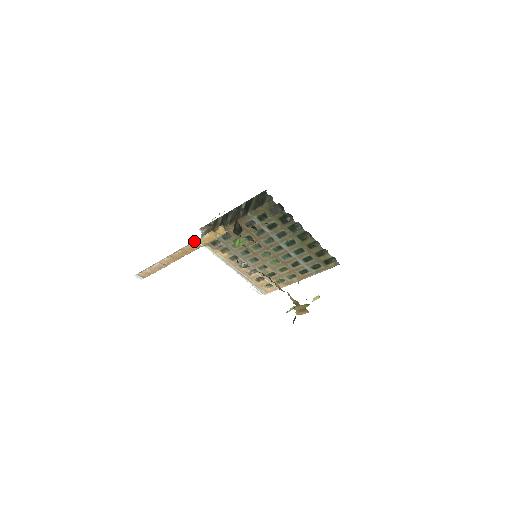
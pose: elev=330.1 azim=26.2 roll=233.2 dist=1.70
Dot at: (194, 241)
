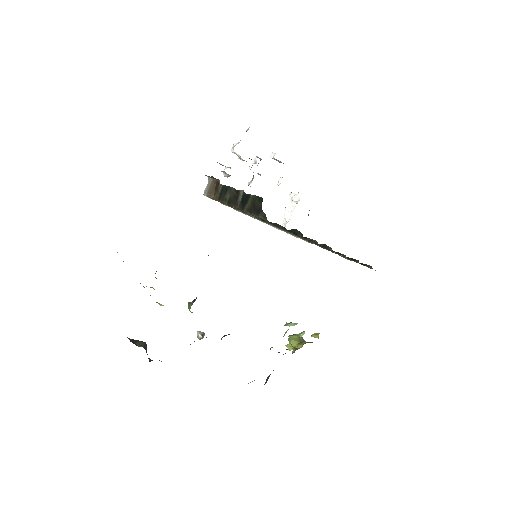
Dot at: occluded
